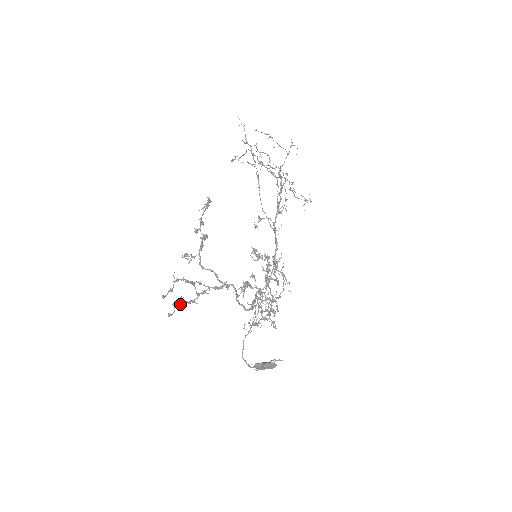
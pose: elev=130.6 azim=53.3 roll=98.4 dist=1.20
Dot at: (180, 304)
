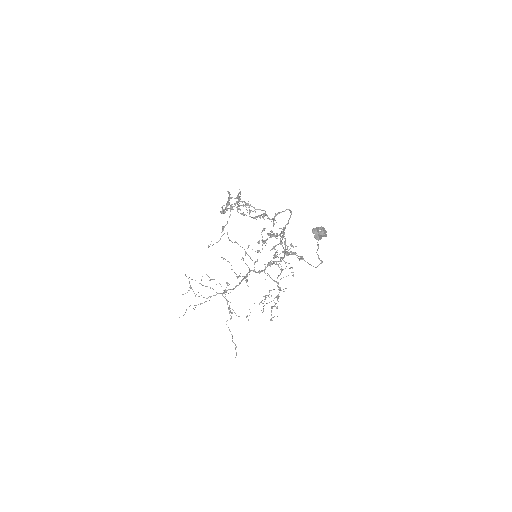
Dot at: (239, 203)
